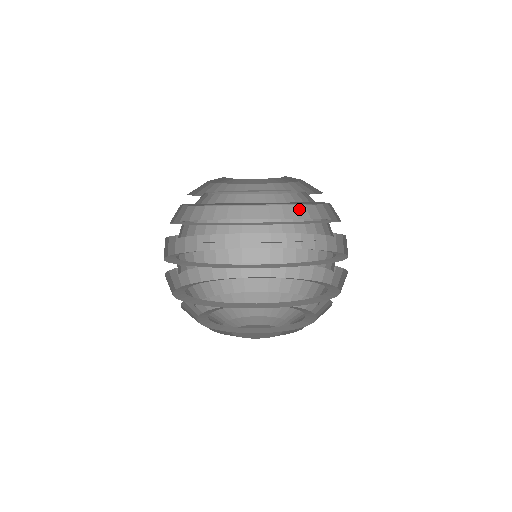
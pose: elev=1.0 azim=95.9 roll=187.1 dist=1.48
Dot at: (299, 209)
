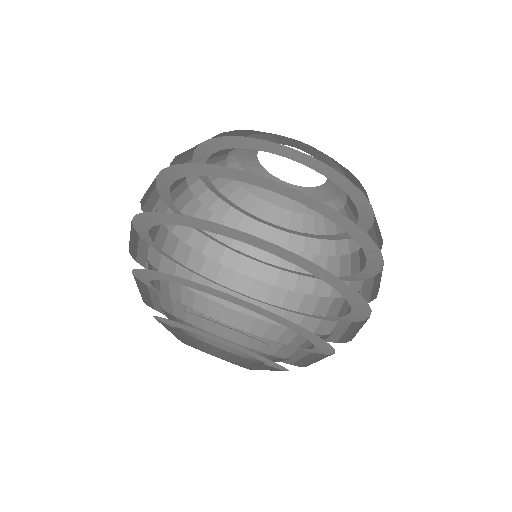
Dot at: (353, 246)
